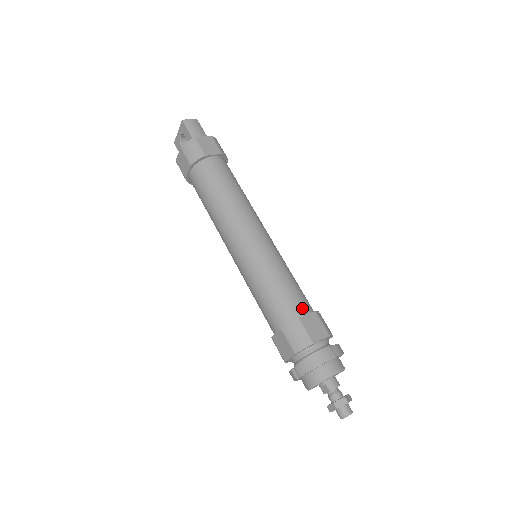
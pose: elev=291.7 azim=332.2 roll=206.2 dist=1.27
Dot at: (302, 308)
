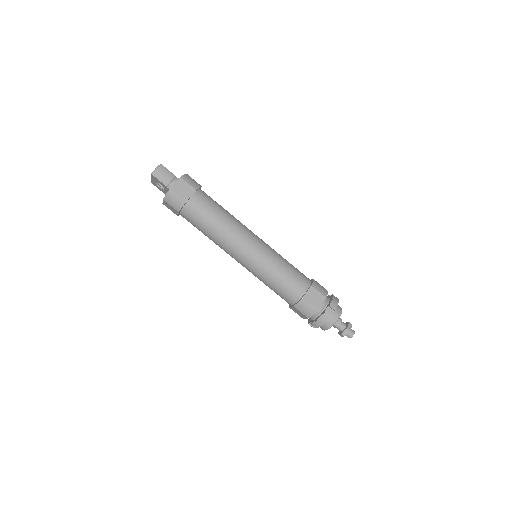
Dot at: (302, 288)
